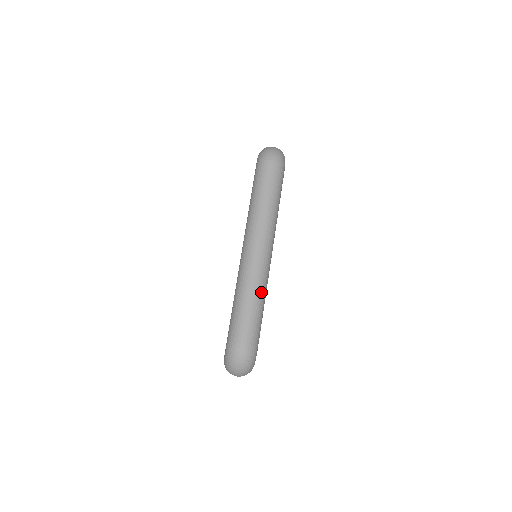
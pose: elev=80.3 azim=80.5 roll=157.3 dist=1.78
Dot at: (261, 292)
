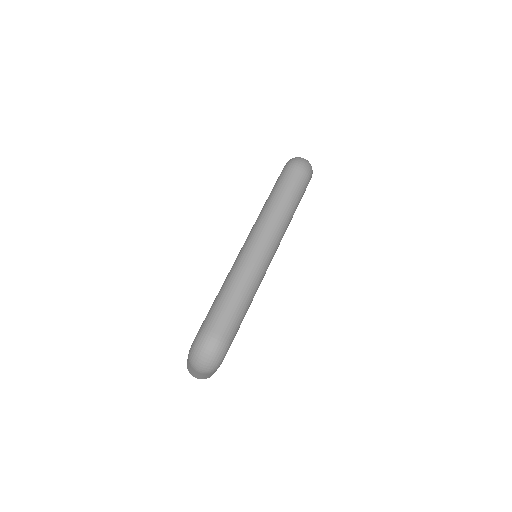
Dot at: (252, 288)
